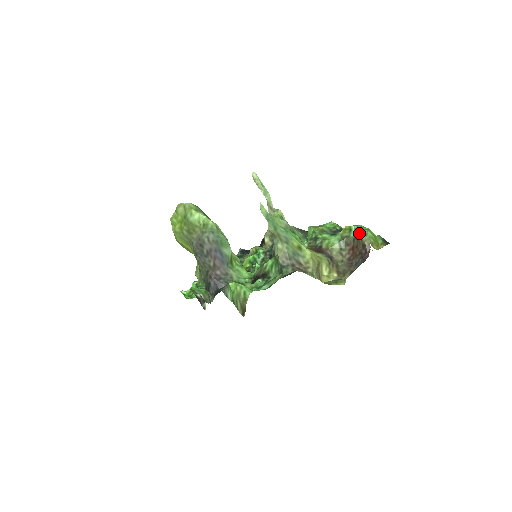
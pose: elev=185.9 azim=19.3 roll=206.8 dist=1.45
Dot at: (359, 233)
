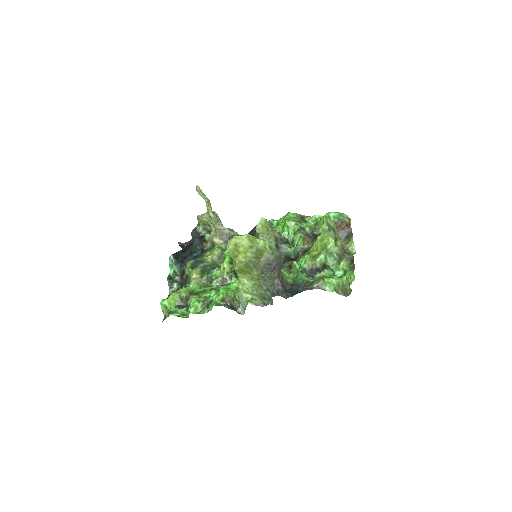
Dot at: (342, 218)
